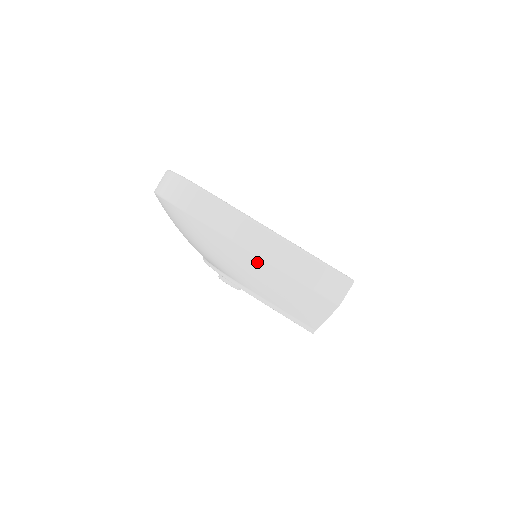
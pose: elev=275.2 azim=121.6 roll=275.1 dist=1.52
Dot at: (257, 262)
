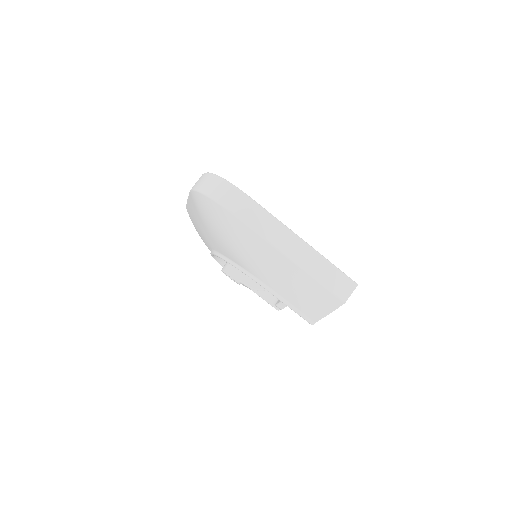
Dot at: (283, 261)
